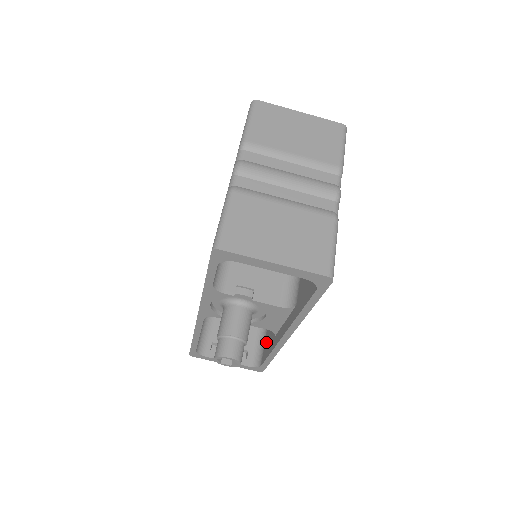
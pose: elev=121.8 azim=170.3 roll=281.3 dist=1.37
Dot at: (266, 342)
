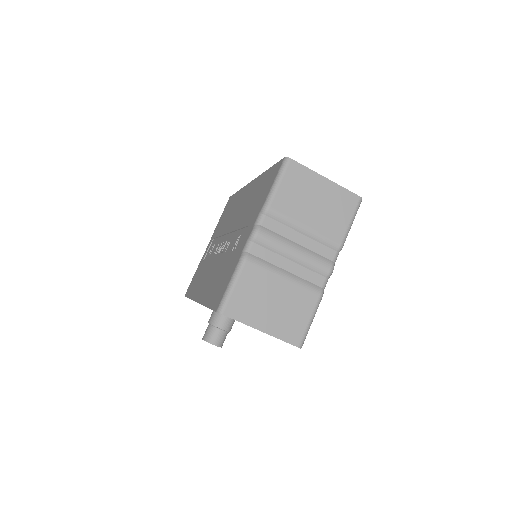
Dot at: occluded
